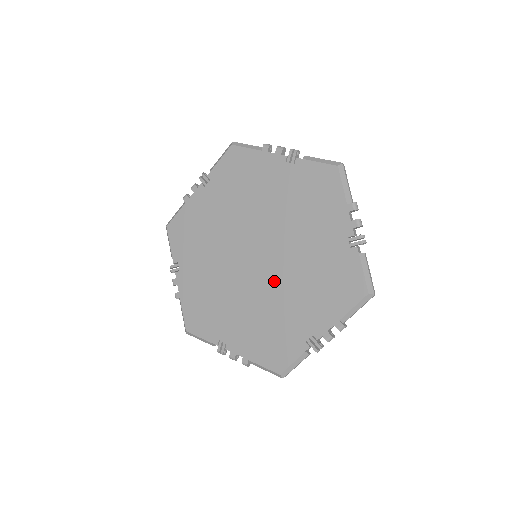
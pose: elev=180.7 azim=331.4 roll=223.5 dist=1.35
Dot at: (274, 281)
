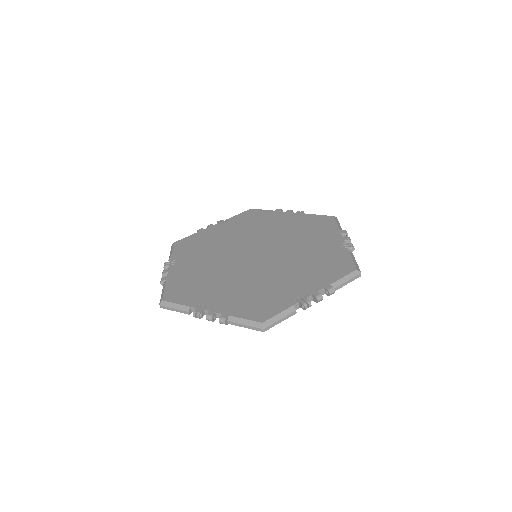
Dot at: (284, 250)
